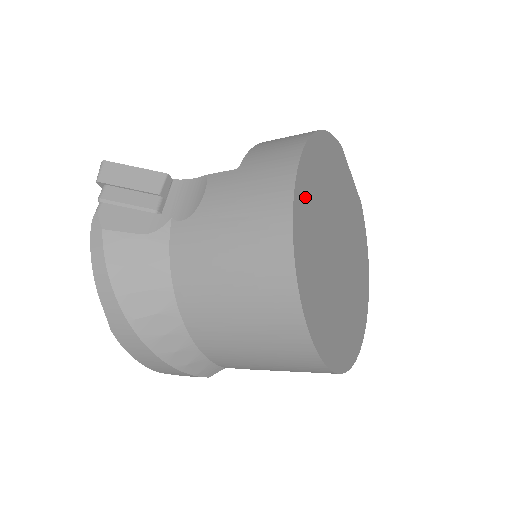
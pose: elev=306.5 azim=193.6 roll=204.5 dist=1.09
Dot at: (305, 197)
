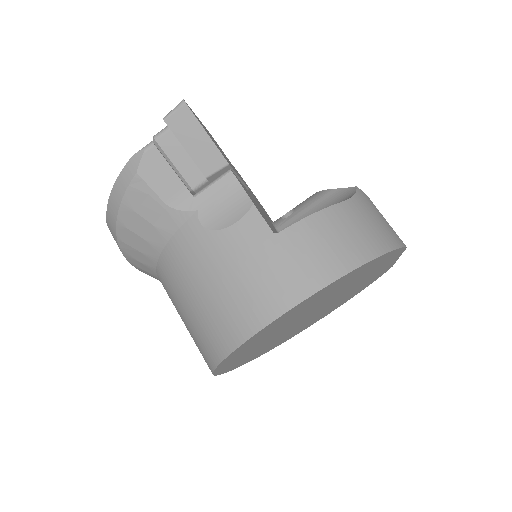
Dot at: (292, 313)
